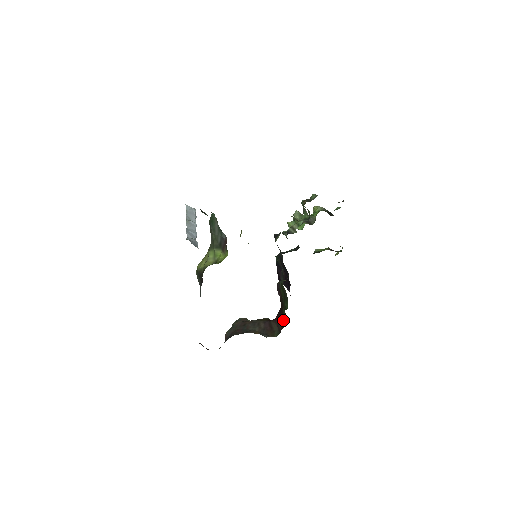
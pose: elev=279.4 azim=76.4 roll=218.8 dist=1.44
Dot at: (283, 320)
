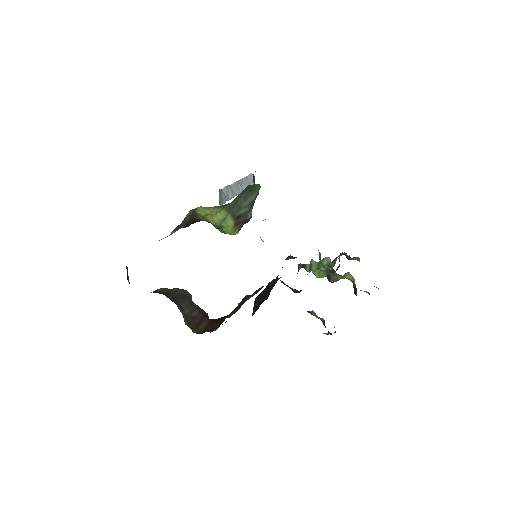
Dot at: (216, 326)
